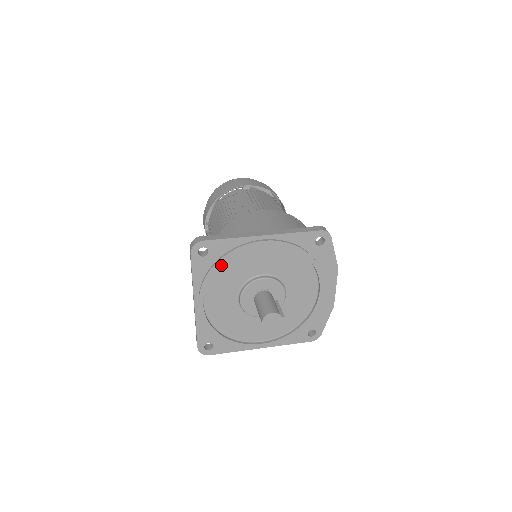
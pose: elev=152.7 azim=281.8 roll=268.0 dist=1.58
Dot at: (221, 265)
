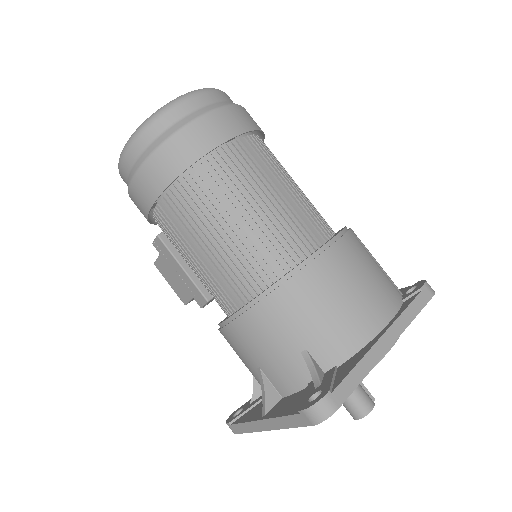
Dot at: occluded
